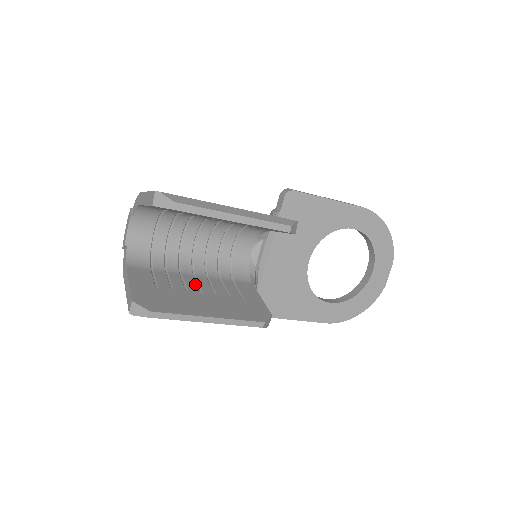
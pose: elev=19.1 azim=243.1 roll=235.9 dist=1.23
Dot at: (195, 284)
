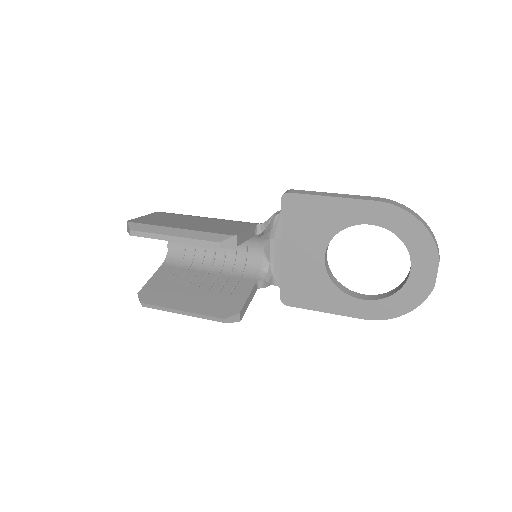
Dot at: (200, 280)
